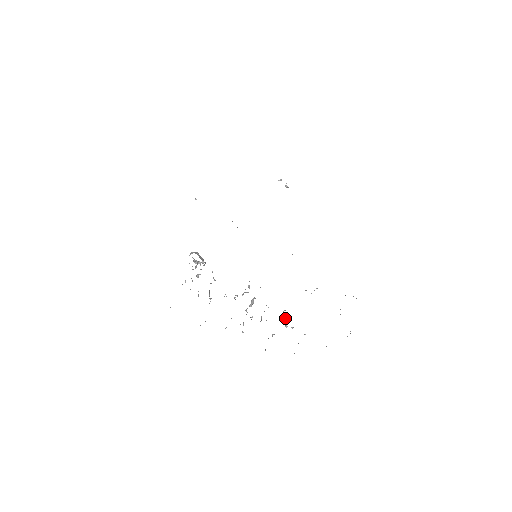
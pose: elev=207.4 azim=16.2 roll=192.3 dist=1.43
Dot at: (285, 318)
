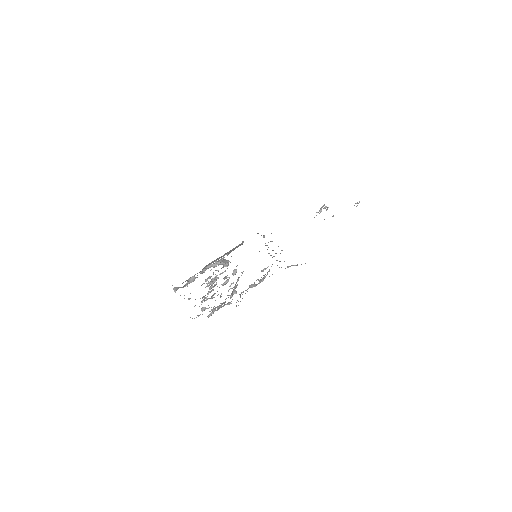
Dot at: (233, 291)
